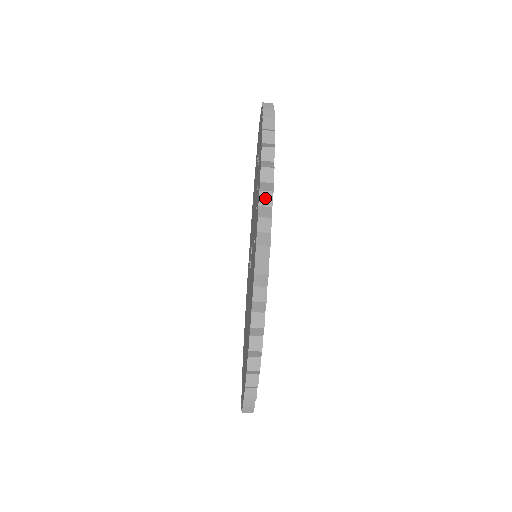
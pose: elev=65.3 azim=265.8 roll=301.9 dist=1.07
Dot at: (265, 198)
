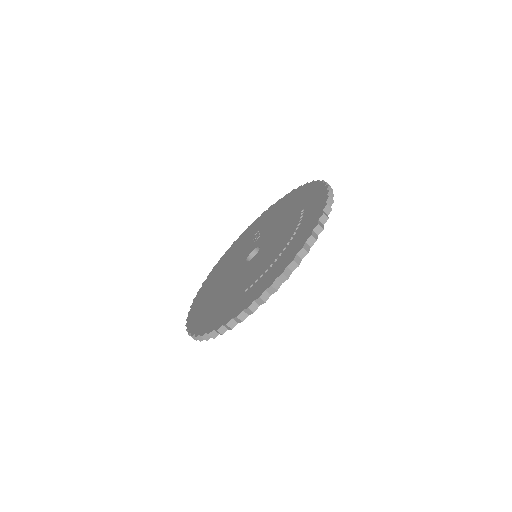
Dot at: (260, 301)
